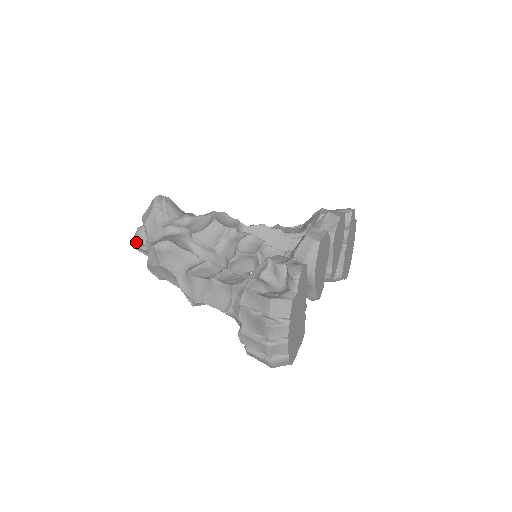
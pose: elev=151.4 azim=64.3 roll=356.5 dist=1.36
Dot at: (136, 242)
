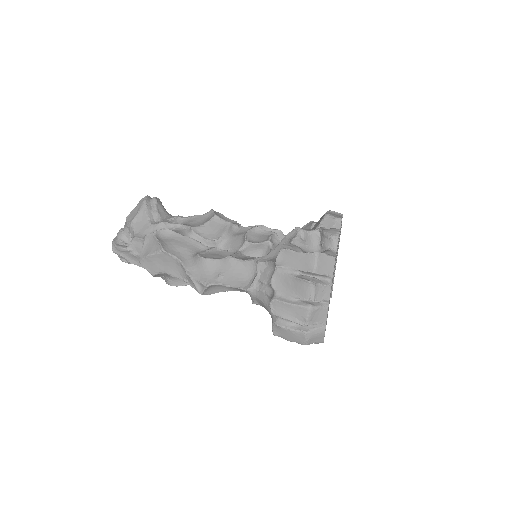
Dot at: (117, 244)
